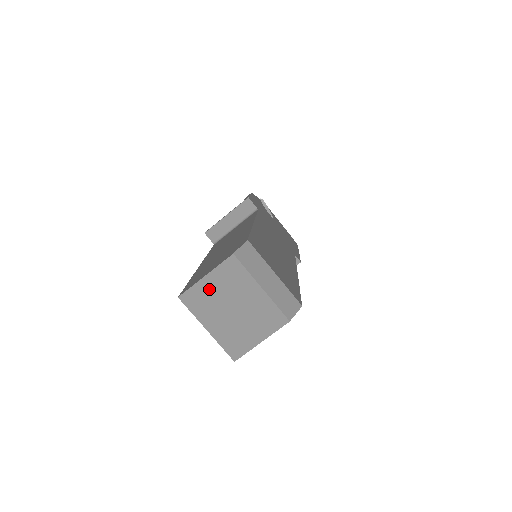
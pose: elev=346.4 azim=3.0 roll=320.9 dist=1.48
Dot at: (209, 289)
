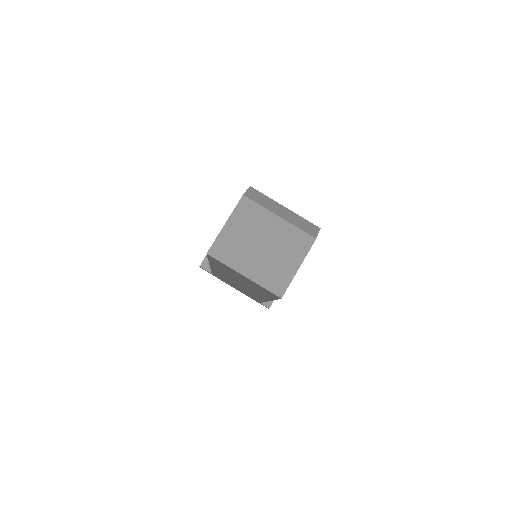
Dot at: (233, 235)
